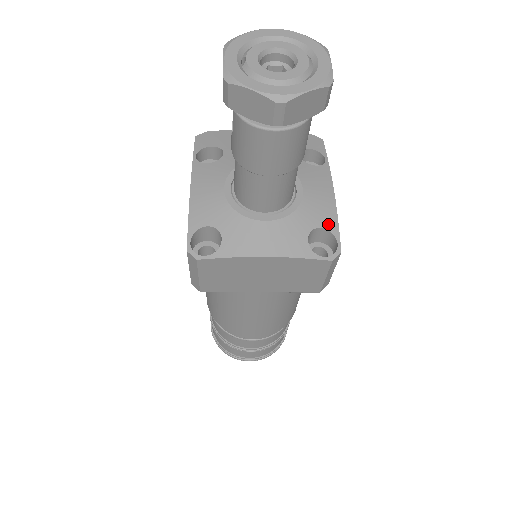
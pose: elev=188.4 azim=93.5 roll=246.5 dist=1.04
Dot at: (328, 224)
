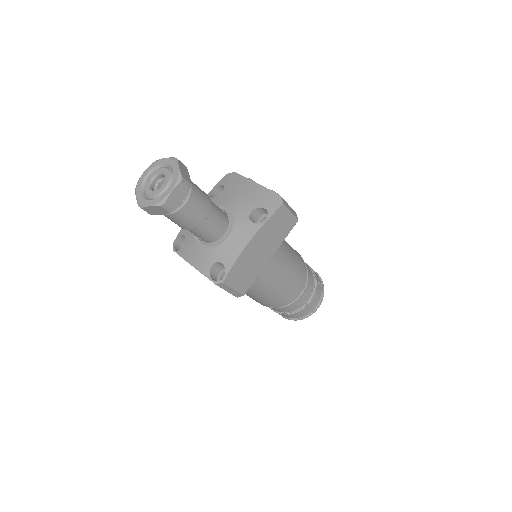
Dot at: (227, 263)
